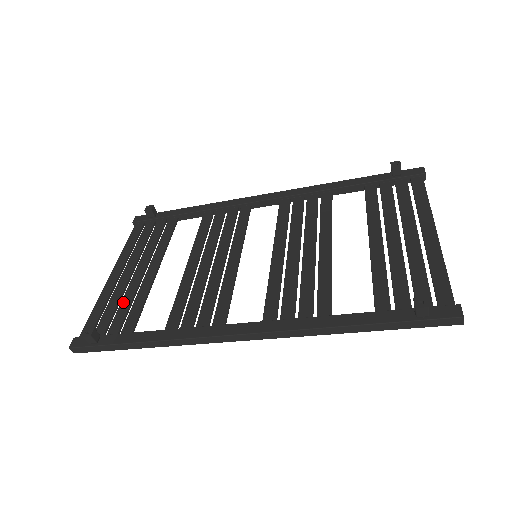
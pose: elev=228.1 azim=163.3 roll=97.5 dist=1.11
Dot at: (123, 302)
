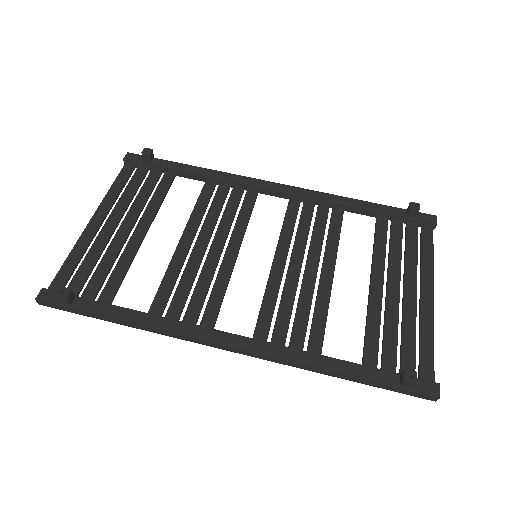
Dot at: (103, 261)
